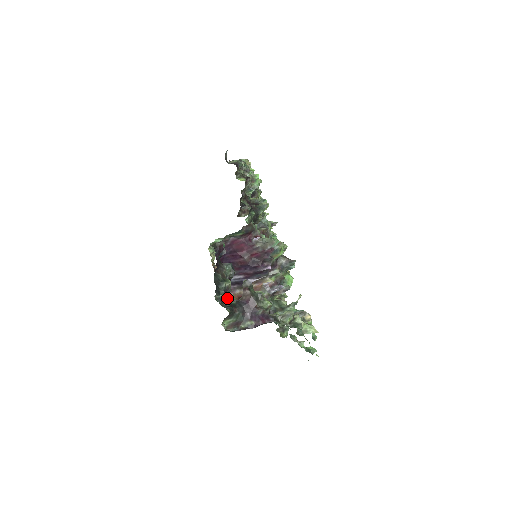
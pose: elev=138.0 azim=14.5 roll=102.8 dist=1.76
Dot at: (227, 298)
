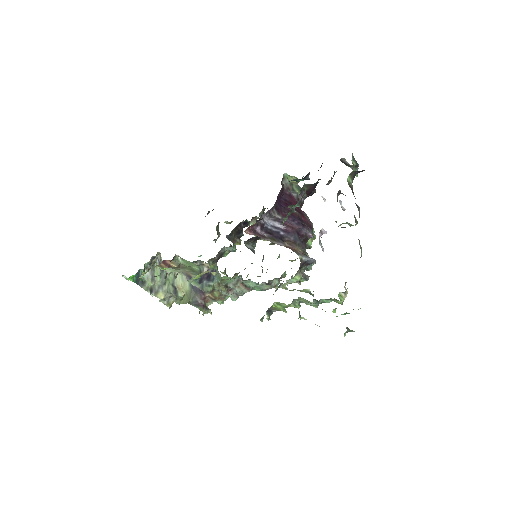
Dot at: (354, 166)
